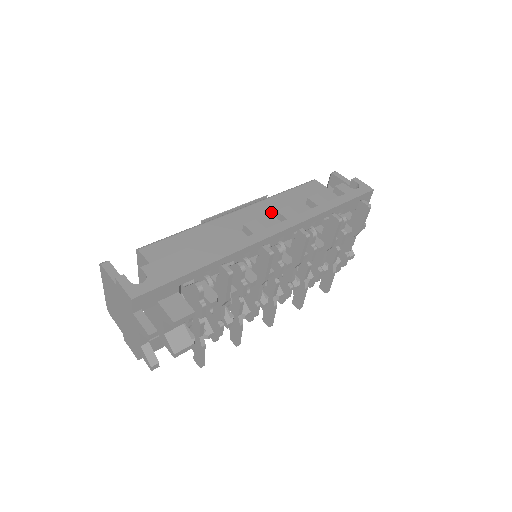
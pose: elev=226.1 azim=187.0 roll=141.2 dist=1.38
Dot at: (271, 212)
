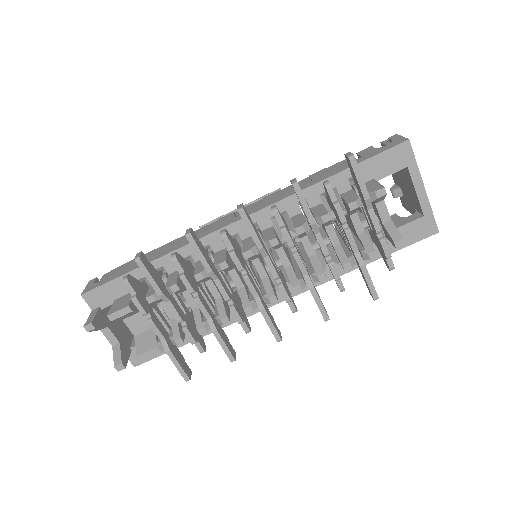
Dot at: occluded
